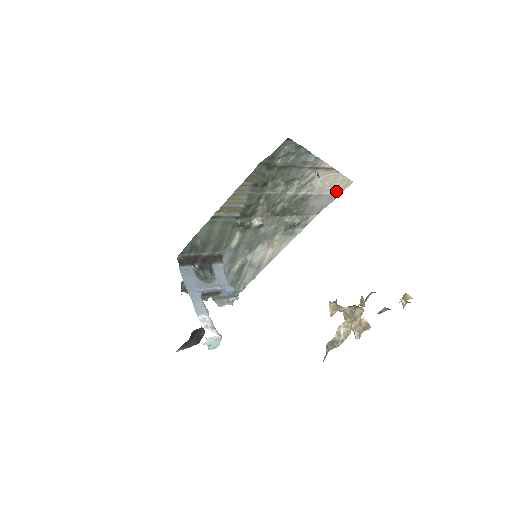
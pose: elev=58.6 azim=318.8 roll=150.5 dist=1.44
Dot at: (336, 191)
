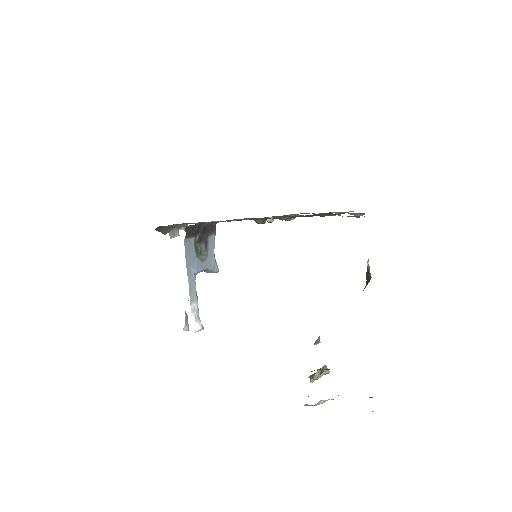
Dot at: occluded
